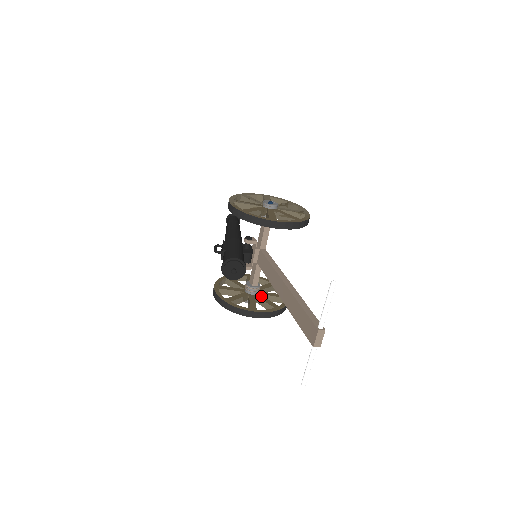
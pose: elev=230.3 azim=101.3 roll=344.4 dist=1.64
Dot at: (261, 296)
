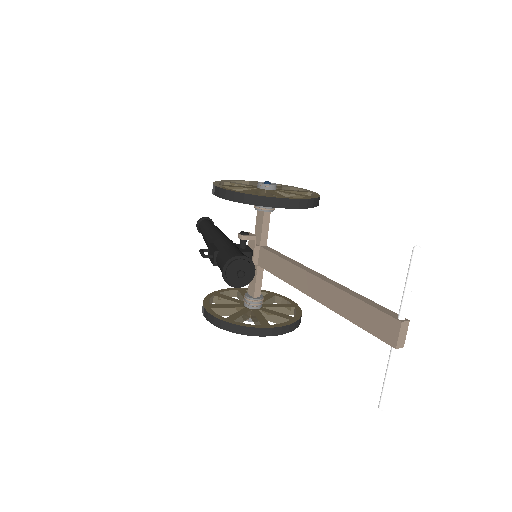
Dot at: (267, 309)
